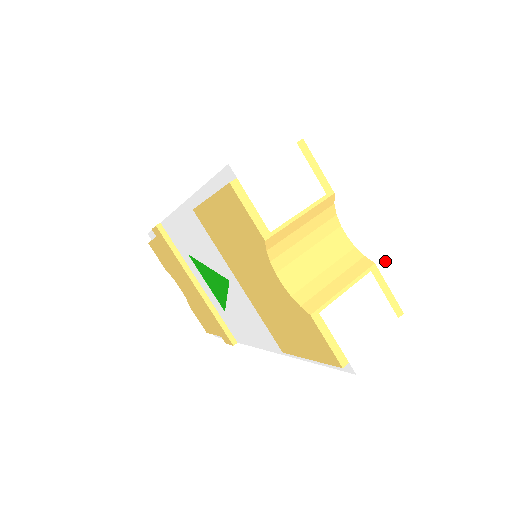
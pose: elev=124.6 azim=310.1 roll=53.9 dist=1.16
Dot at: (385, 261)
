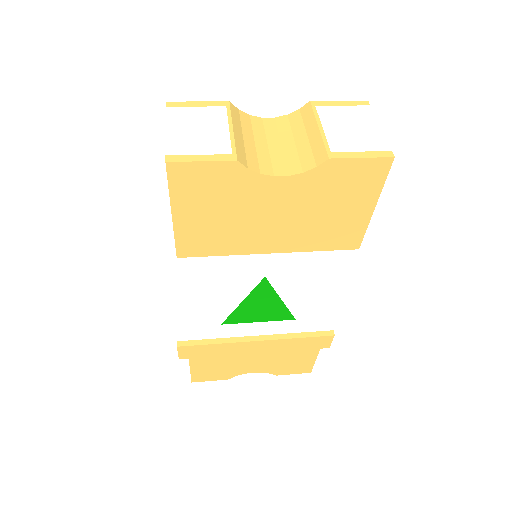
Dot at: occluded
